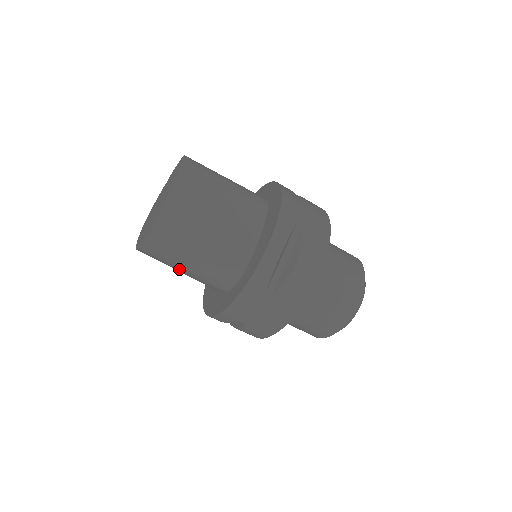
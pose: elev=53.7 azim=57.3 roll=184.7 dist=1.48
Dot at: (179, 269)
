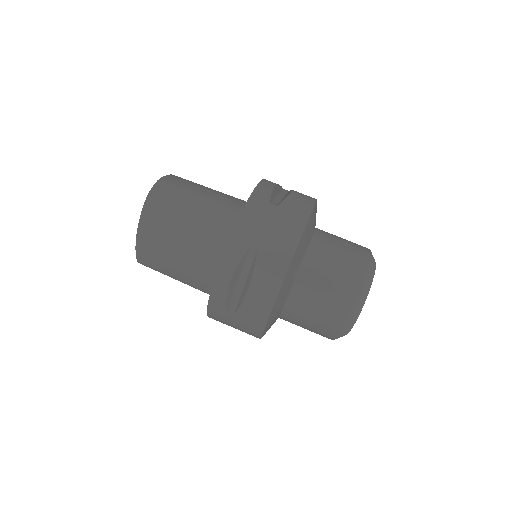
Dot at: (182, 224)
